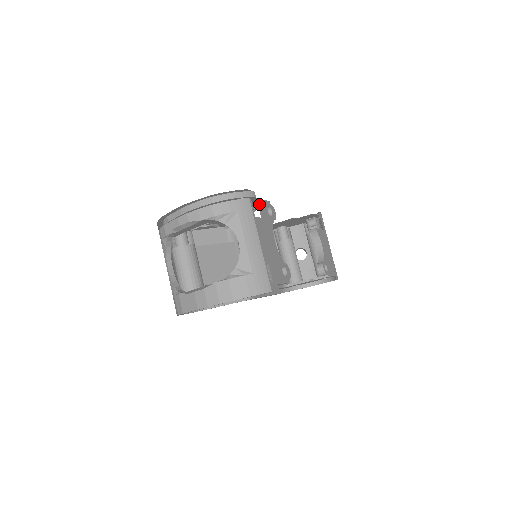
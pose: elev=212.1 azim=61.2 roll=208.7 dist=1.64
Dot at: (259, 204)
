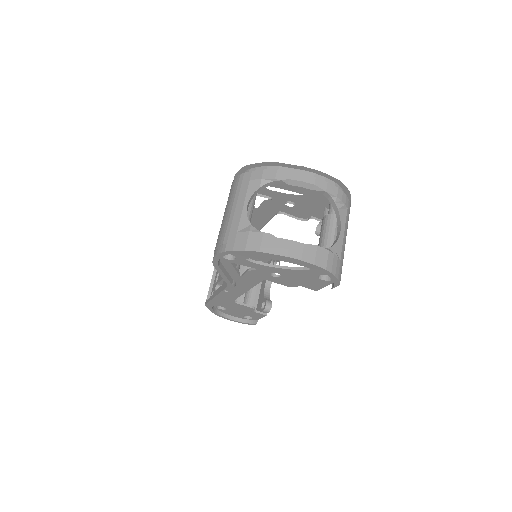
Dot at: occluded
